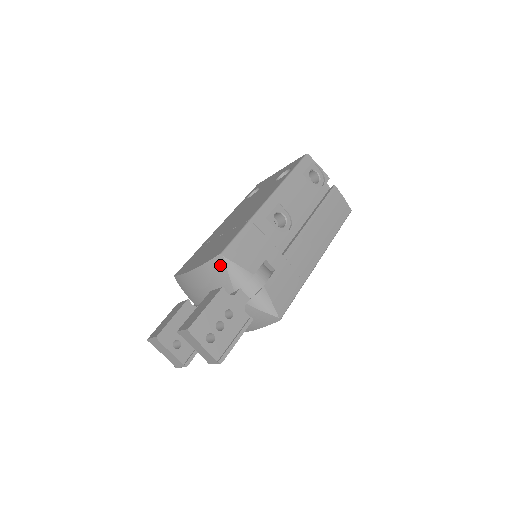
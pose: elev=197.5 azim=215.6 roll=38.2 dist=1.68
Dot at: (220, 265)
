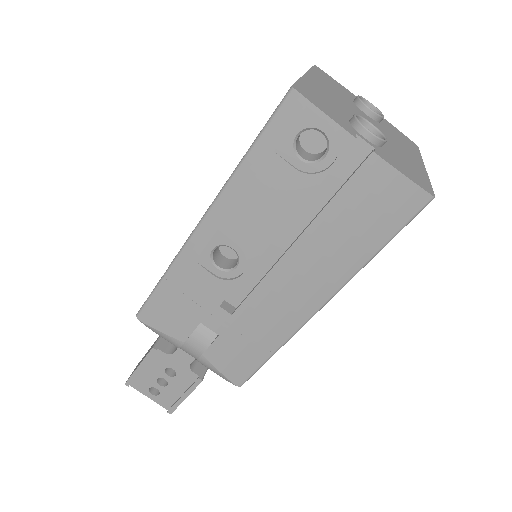
Dot at: occluded
